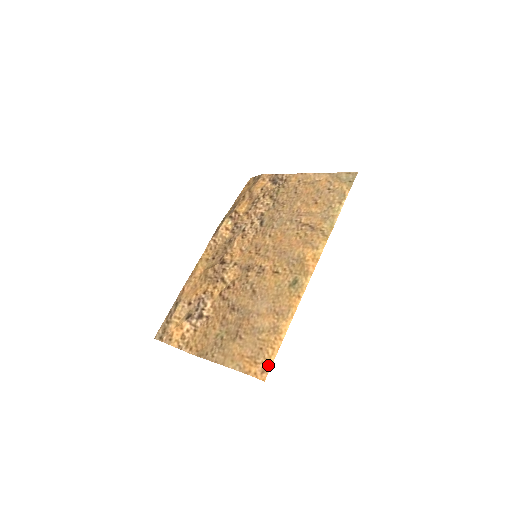
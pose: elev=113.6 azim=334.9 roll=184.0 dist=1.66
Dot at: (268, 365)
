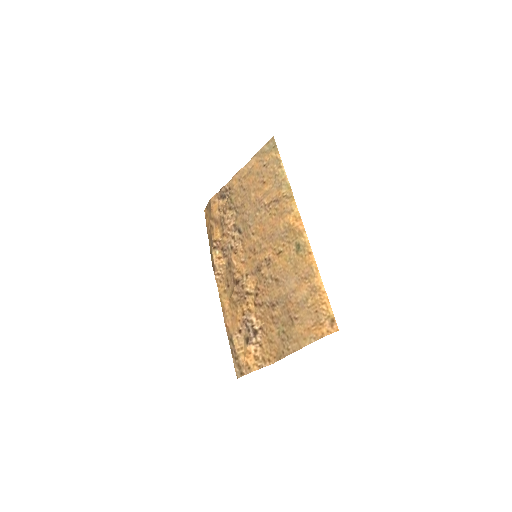
Dot at: (331, 317)
